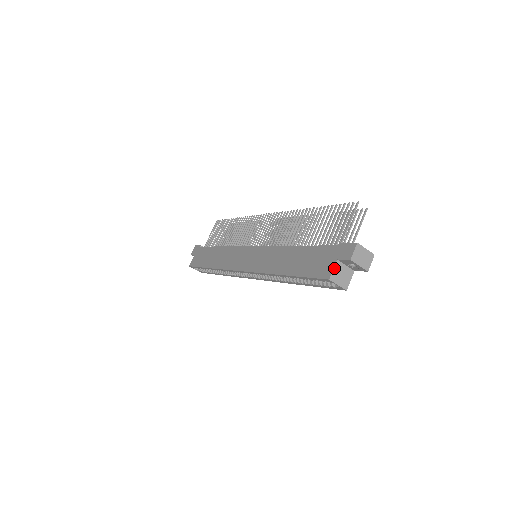
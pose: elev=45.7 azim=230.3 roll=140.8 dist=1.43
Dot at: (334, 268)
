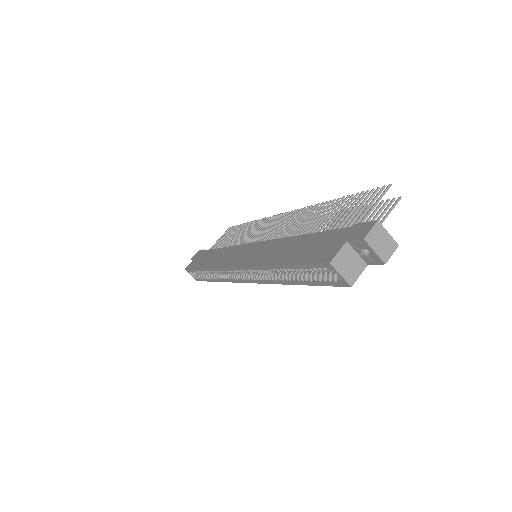
Dot at: (340, 250)
